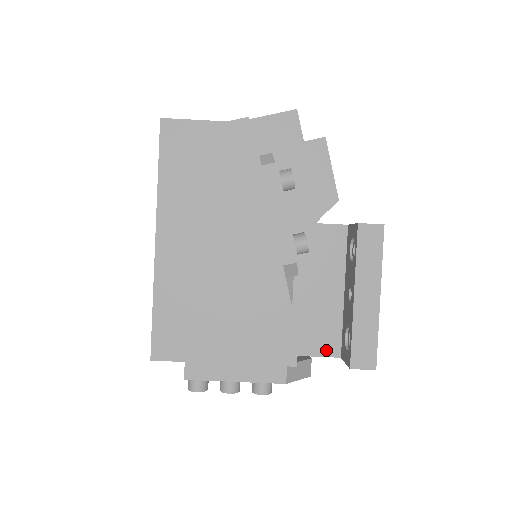
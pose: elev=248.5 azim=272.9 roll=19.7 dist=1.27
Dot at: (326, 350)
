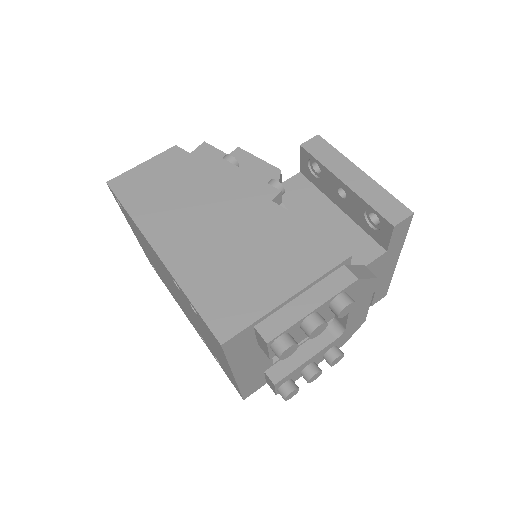
Dot at: (370, 255)
